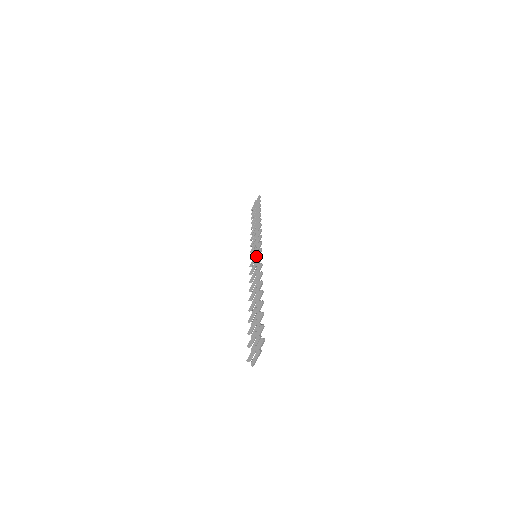
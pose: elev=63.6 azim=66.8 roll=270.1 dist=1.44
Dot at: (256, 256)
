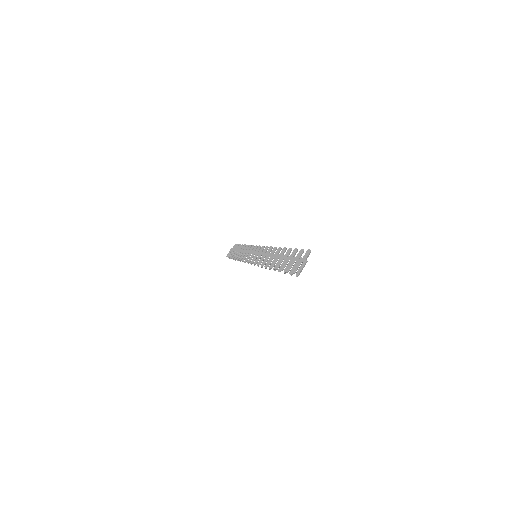
Dot at: (258, 253)
